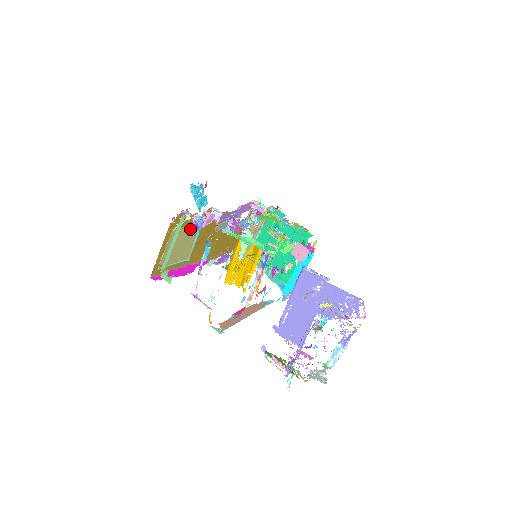
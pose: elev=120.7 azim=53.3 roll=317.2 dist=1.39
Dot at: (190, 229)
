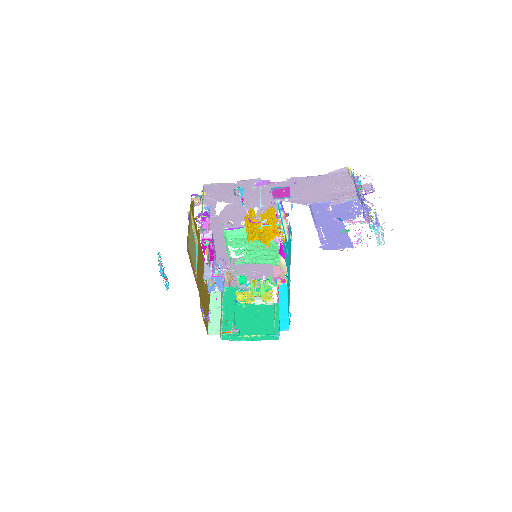
Dot at: occluded
